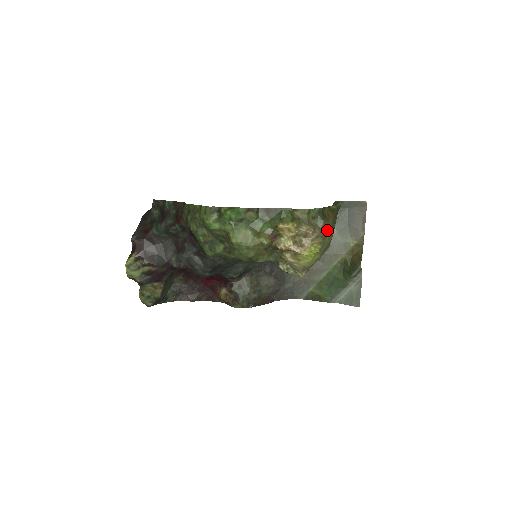
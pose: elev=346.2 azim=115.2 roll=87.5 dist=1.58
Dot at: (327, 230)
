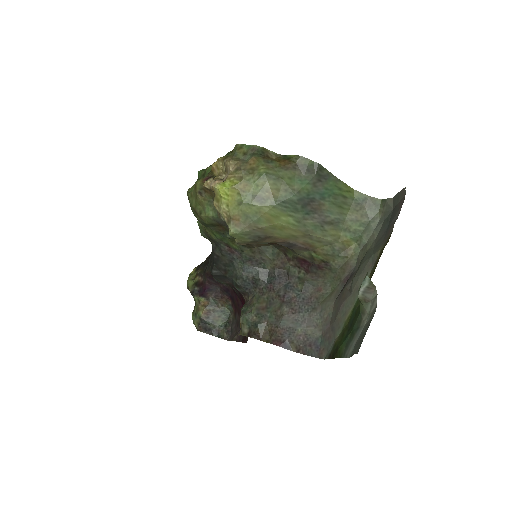
Dot at: (257, 168)
